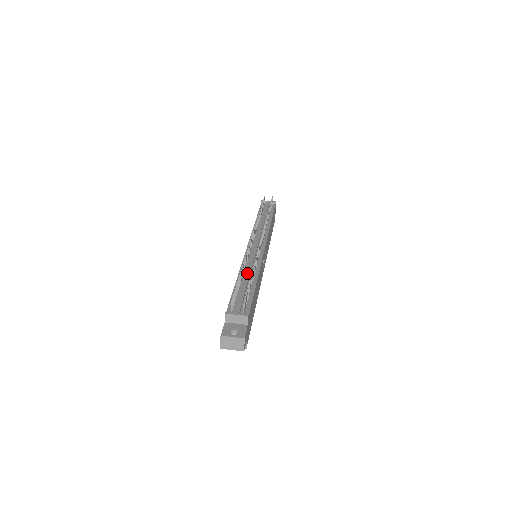
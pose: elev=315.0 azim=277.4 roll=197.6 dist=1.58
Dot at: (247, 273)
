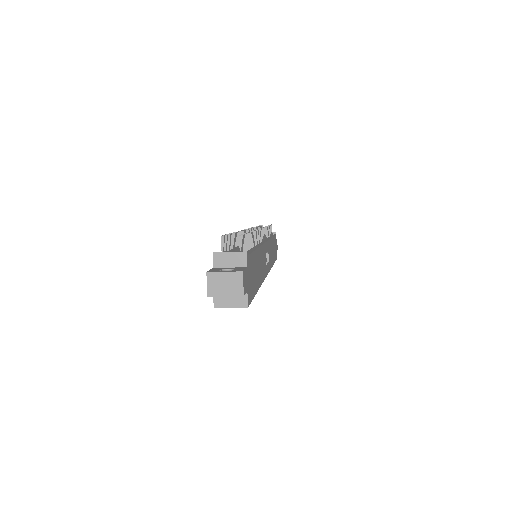
Dot at: occluded
